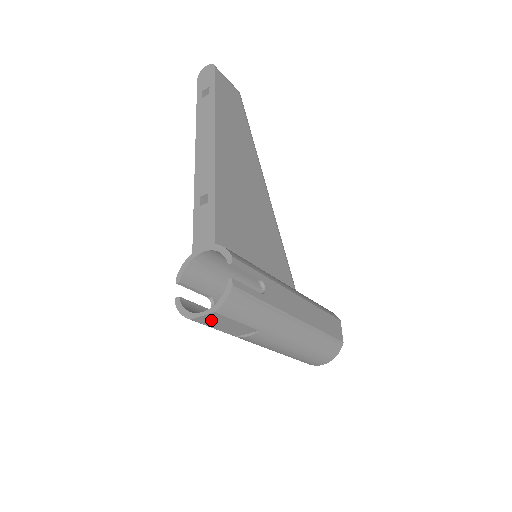
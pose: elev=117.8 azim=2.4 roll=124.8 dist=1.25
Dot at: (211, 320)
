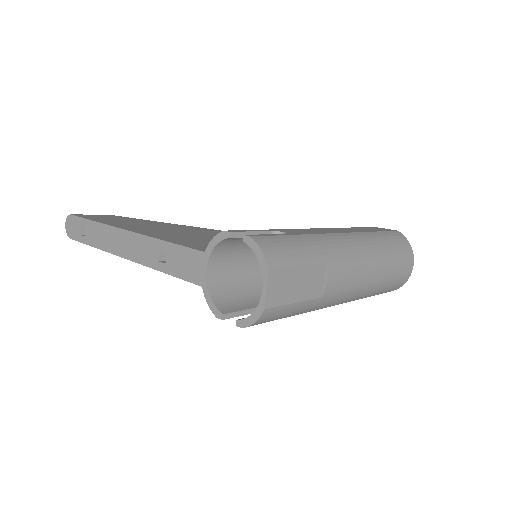
Dot at: (279, 290)
